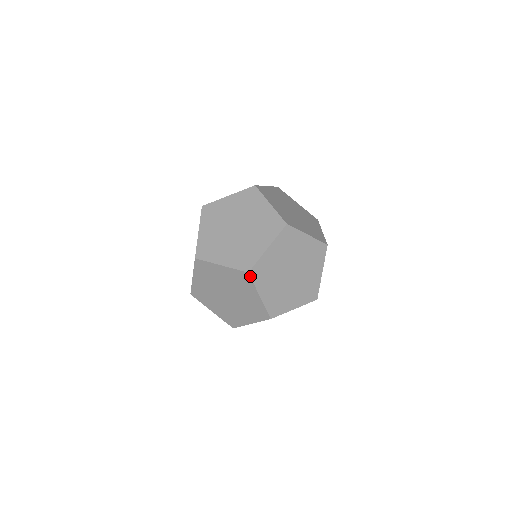
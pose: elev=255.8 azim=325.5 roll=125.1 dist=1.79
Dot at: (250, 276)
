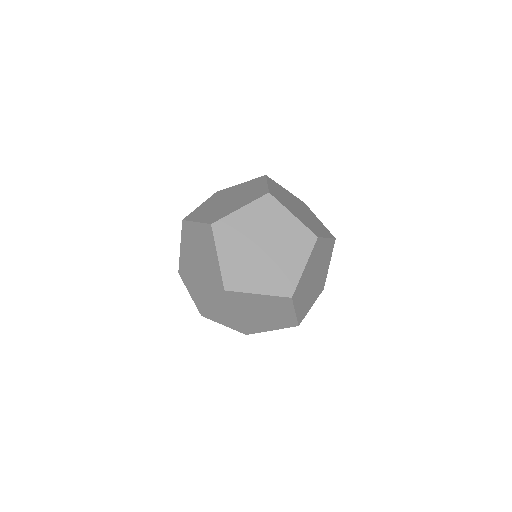
Dot at: (272, 196)
